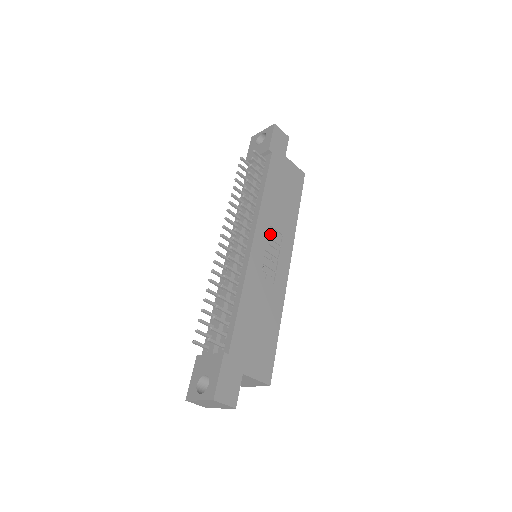
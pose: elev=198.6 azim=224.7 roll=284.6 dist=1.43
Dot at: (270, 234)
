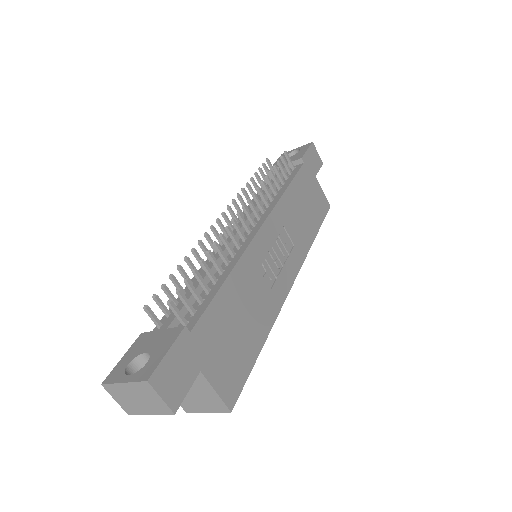
Dot at: (281, 234)
